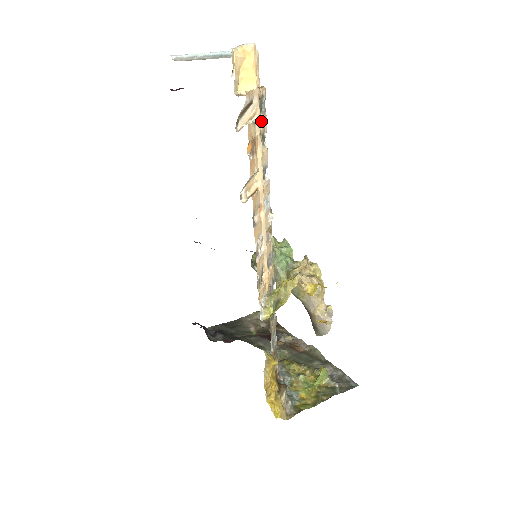
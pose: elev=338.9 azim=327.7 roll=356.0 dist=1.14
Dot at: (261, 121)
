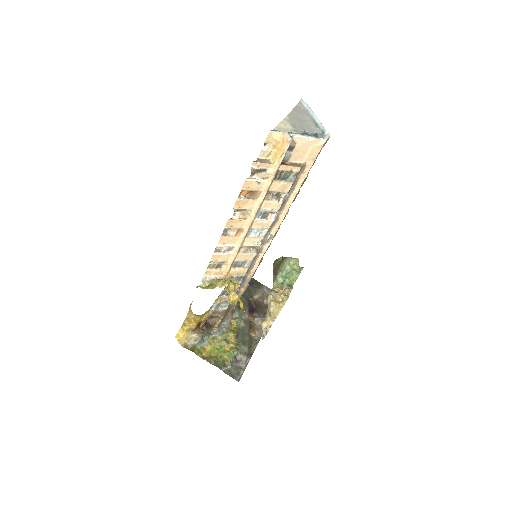
Dot at: (278, 185)
